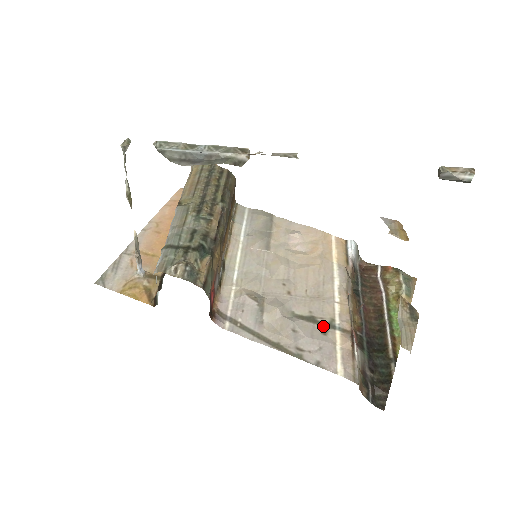
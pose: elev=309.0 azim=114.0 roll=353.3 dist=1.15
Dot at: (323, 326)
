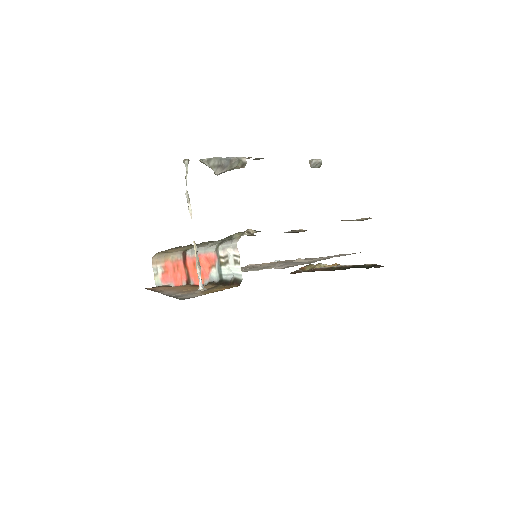
Dot at: occluded
